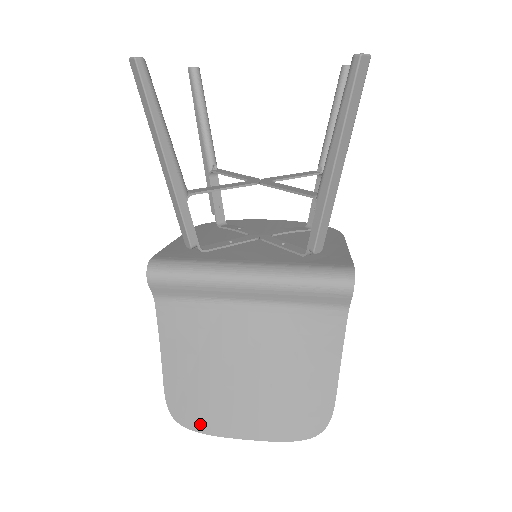
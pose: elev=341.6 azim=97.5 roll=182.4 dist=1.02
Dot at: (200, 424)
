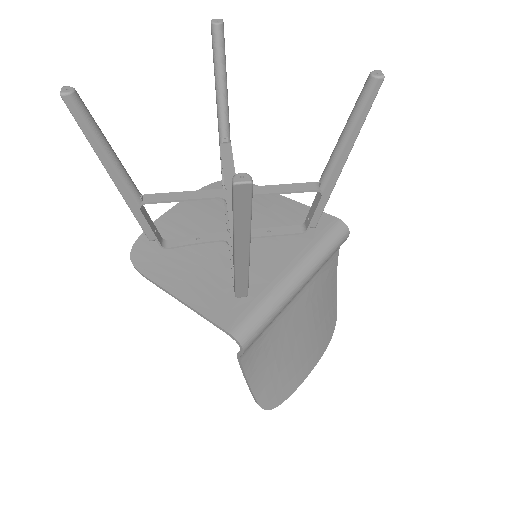
Dot at: (286, 394)
